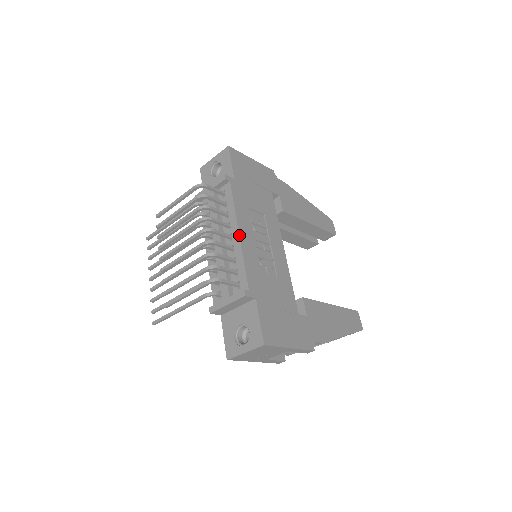
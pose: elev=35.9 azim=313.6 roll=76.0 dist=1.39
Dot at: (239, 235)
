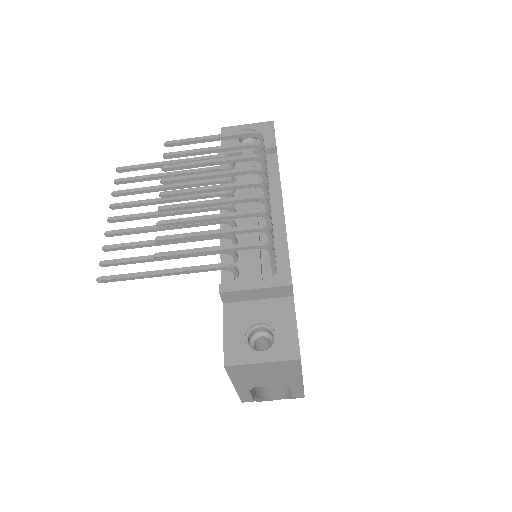
Dot at: occluded
